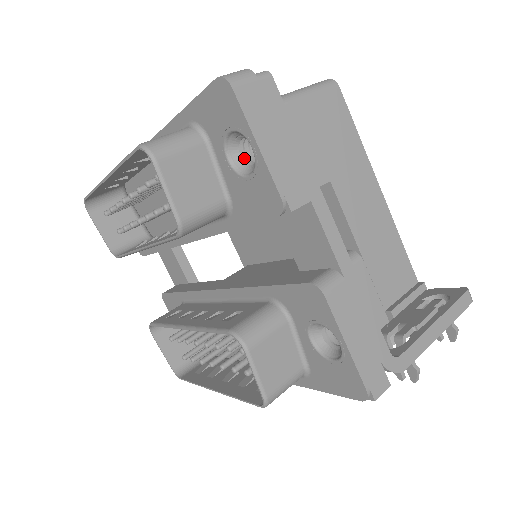
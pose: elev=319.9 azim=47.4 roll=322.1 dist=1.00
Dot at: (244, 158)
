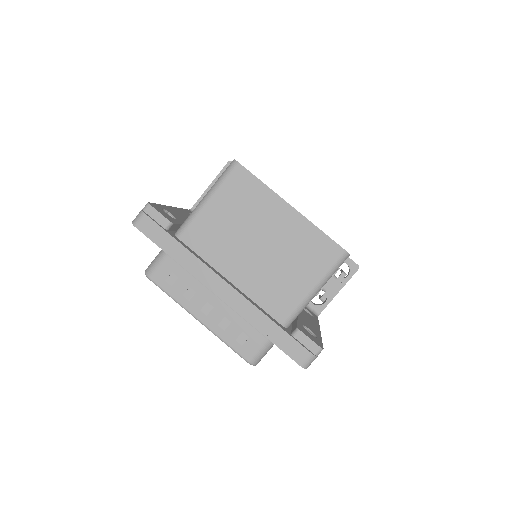
Dot at: occluded
